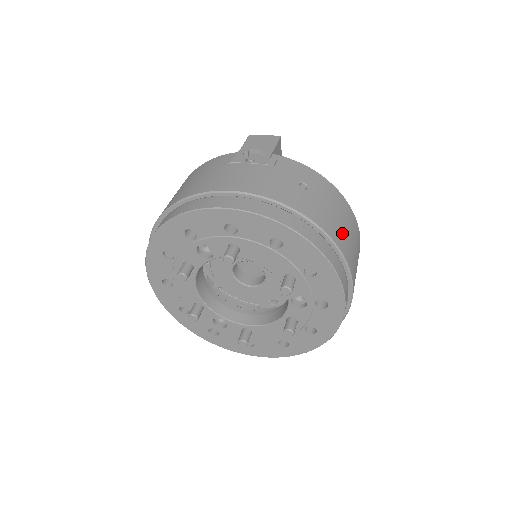
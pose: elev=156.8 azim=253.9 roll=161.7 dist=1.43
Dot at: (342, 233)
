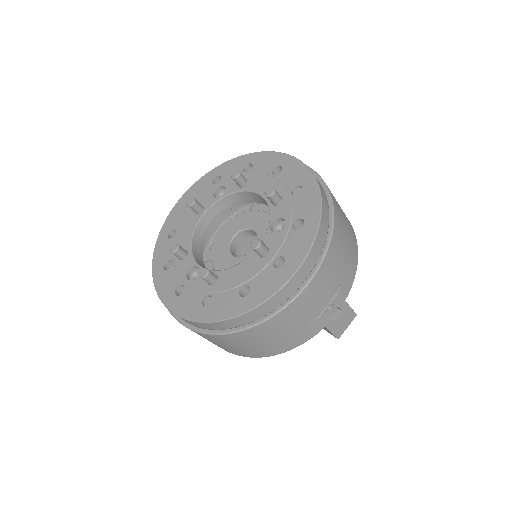
Dot at: (335, 199)
